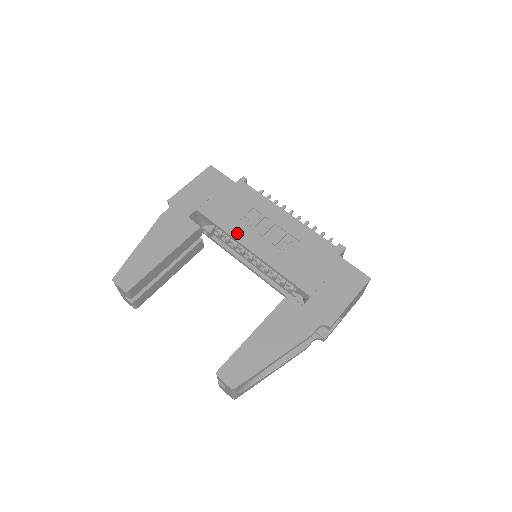
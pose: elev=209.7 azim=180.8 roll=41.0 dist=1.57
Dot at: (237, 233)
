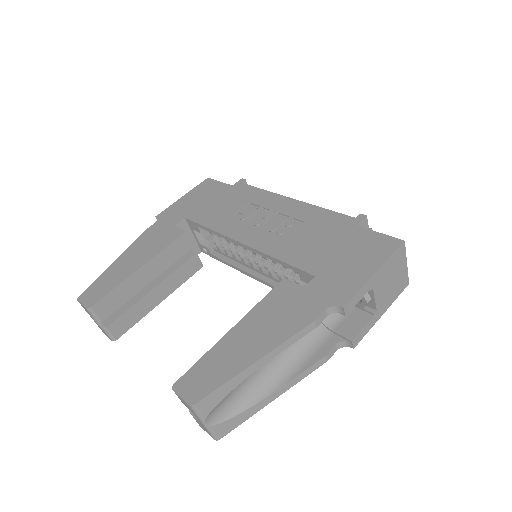
Dot at: (227, 229)
